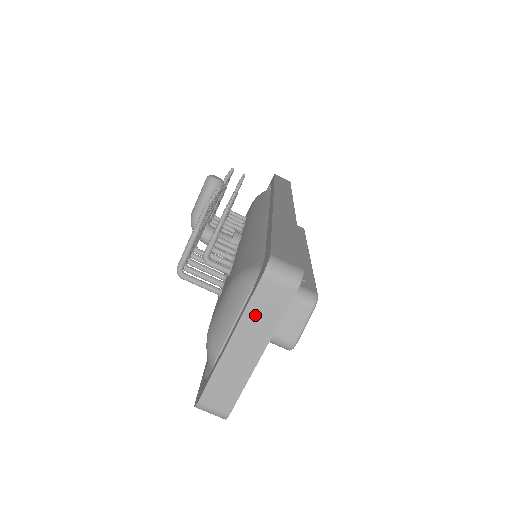
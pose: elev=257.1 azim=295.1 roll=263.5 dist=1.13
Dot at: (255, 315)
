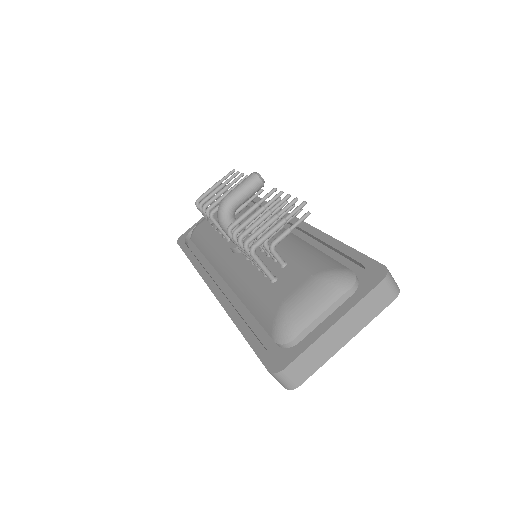
Dot at: (363, 308)
